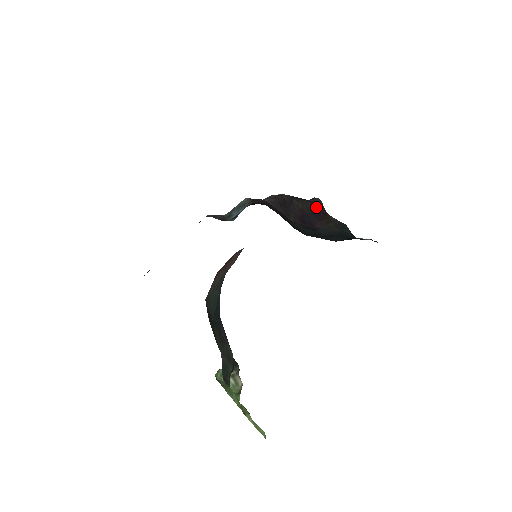
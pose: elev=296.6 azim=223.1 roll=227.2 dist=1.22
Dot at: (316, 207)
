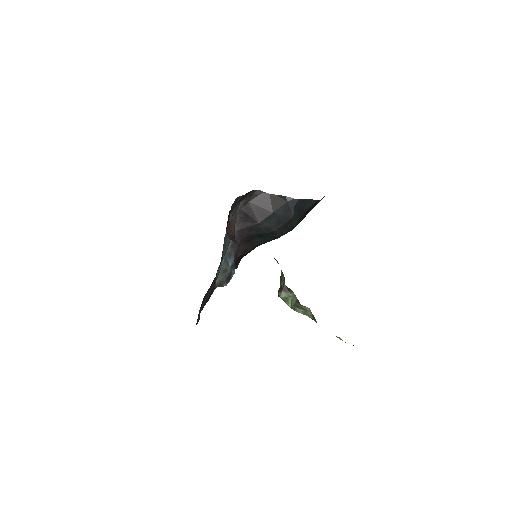
Dot at: (261, 196)
